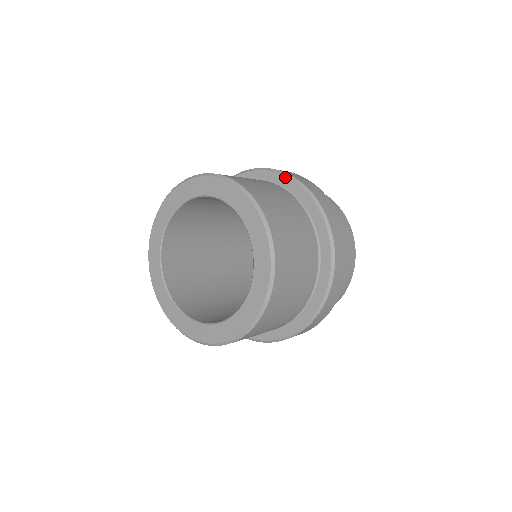
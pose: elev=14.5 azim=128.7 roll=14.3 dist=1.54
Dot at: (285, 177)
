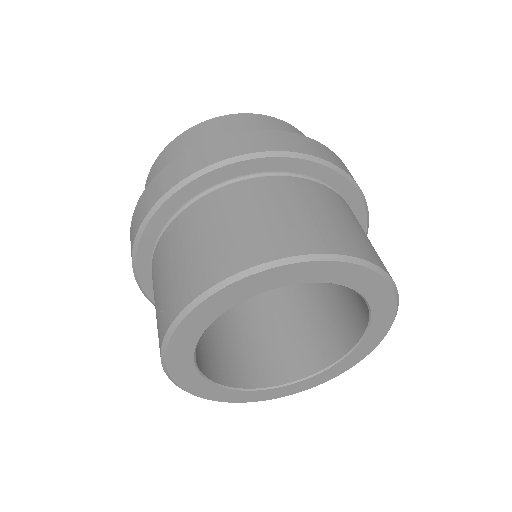
Dot at: (341, 177)
